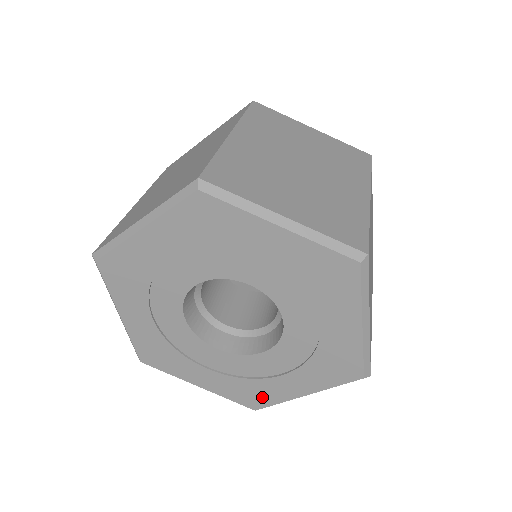
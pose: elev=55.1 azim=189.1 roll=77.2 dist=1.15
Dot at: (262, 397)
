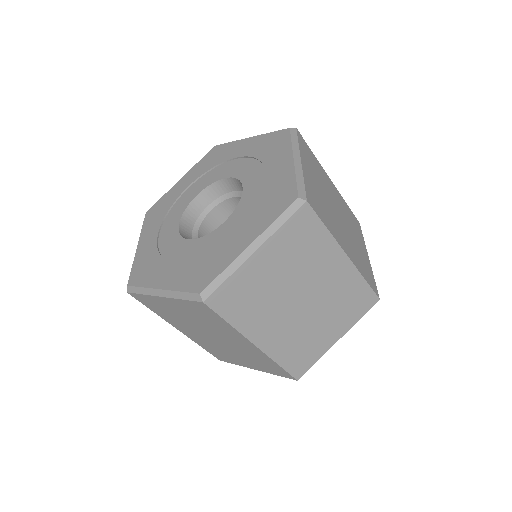
Dot at: (145, 275)
